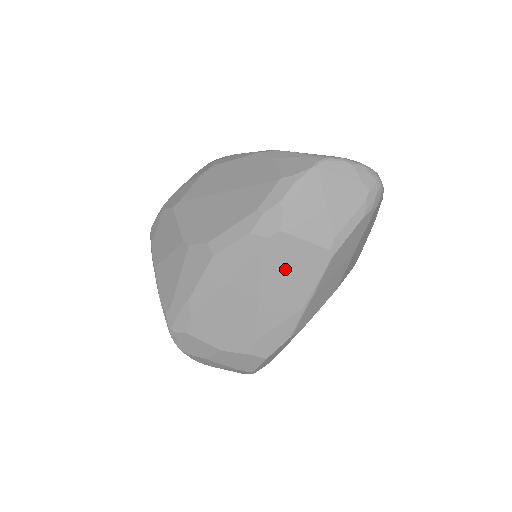
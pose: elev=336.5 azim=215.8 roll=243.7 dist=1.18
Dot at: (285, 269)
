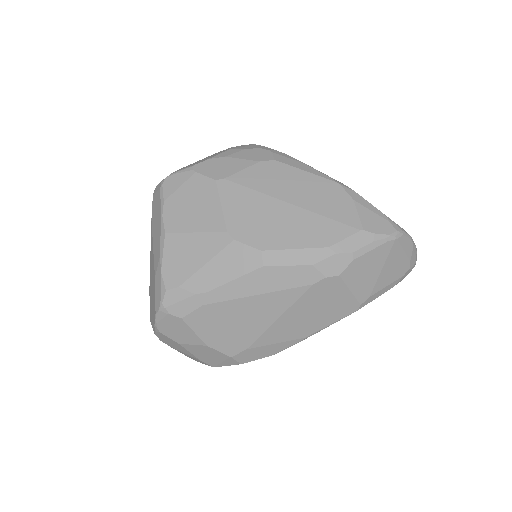
Dot at: (318, 305)
